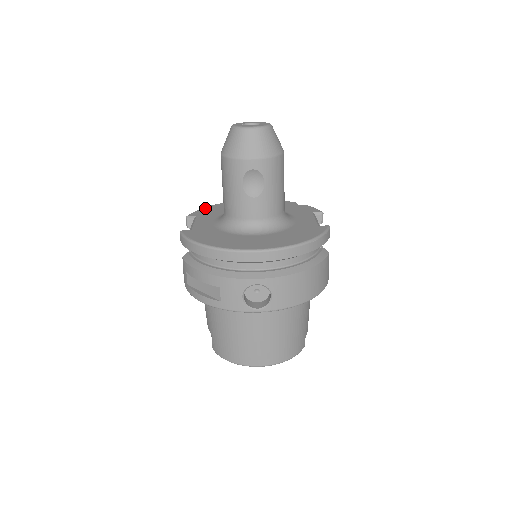
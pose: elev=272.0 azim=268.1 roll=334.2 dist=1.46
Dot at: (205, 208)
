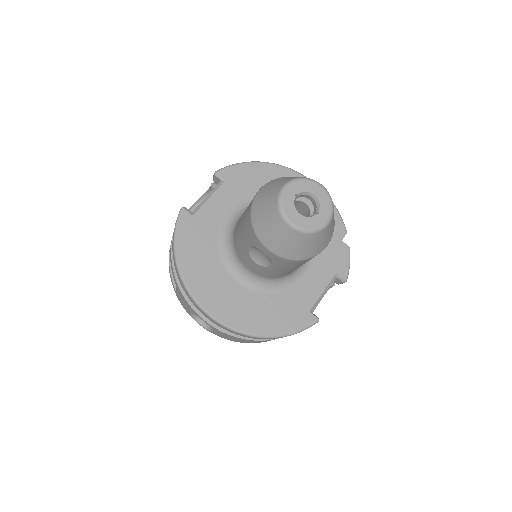
Dot at: (250, 166)
